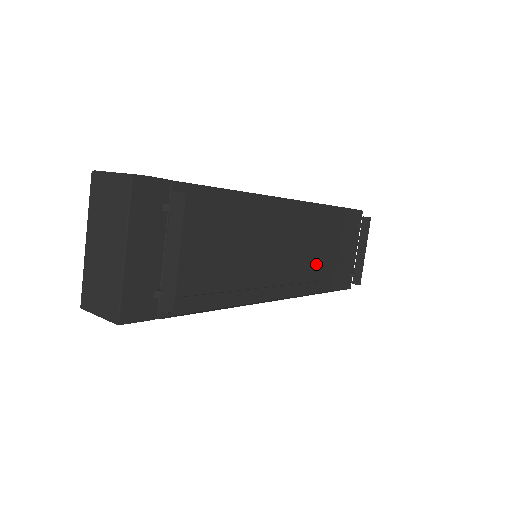
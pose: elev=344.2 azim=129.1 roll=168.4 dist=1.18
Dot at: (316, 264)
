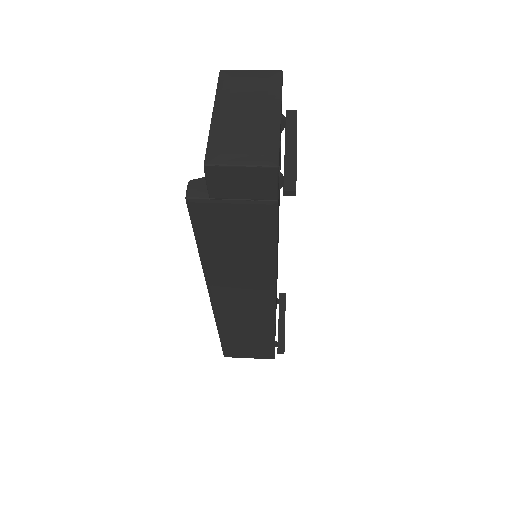
Dot at: occluded
